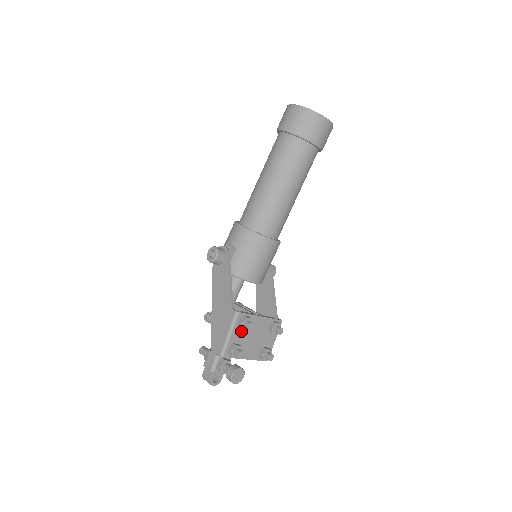
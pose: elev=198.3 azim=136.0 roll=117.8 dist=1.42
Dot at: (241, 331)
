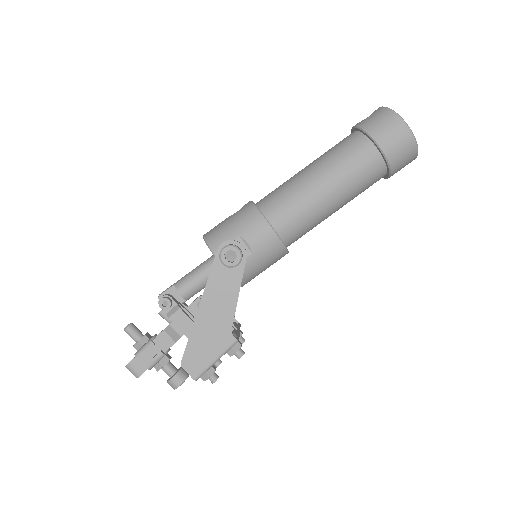
Dot at: occluded
